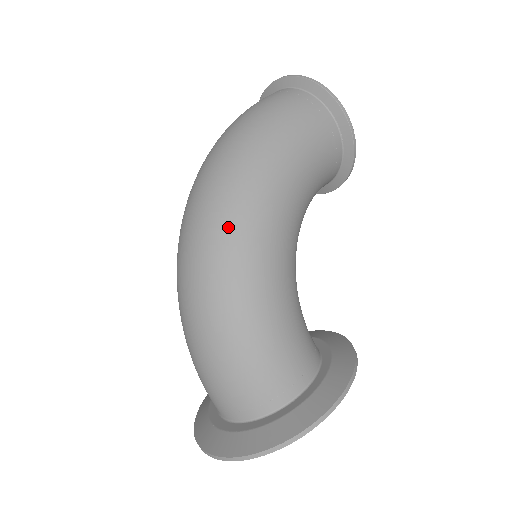
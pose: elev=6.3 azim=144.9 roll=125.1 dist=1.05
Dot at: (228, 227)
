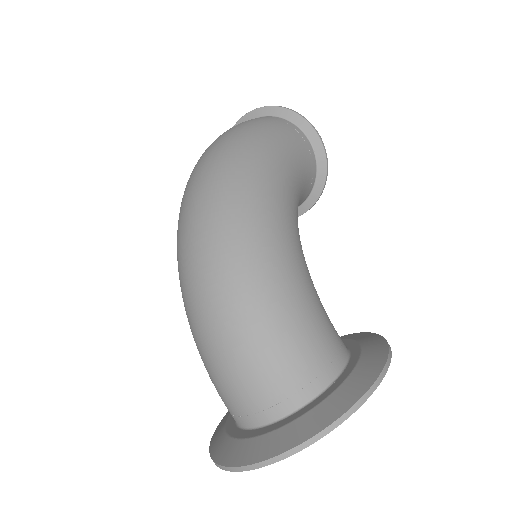
Dot at: (240, 202)
